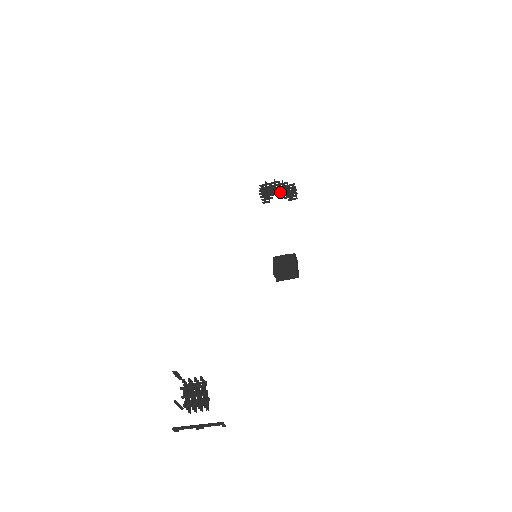
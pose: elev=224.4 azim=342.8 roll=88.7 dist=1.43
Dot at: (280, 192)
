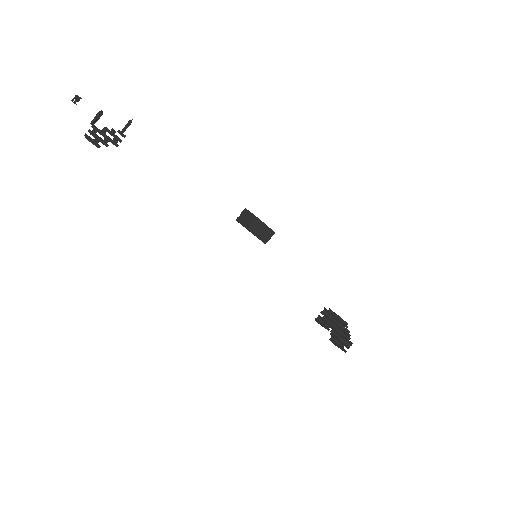
Dot at: occluded
